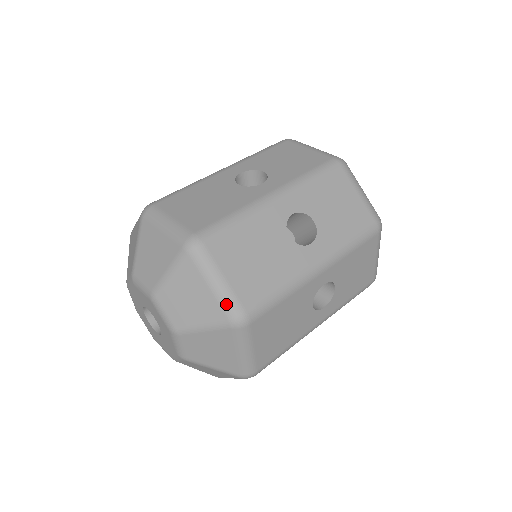
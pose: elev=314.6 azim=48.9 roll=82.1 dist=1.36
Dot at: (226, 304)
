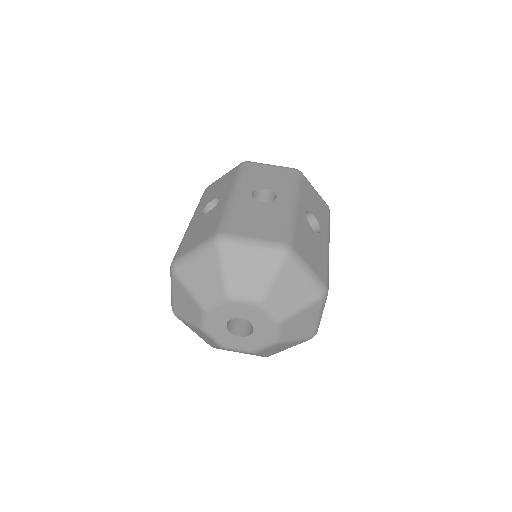
Dot at: (317, 328)
